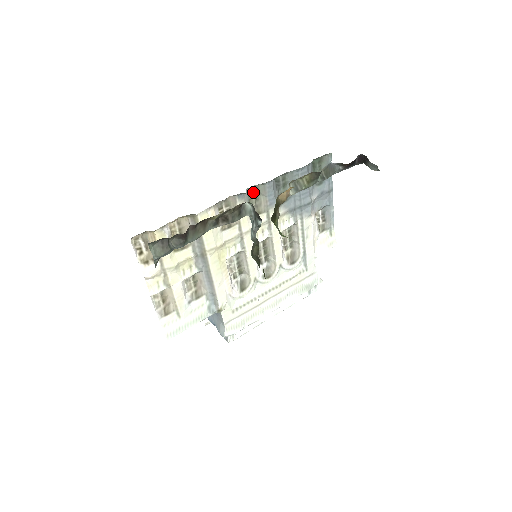
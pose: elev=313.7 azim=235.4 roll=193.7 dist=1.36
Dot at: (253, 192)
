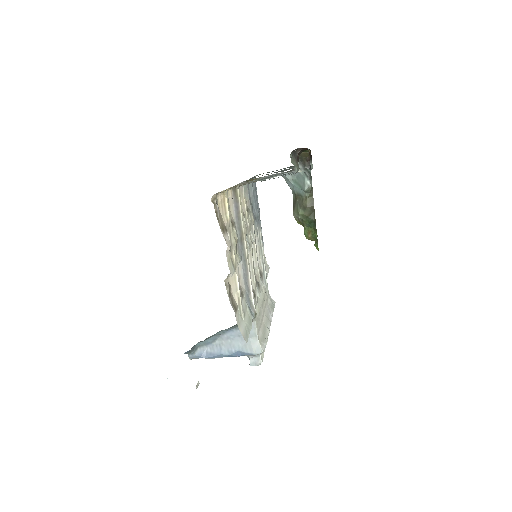
Dot at: occluded
